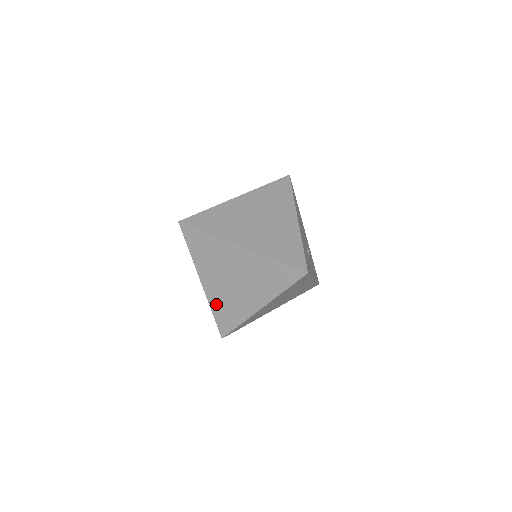
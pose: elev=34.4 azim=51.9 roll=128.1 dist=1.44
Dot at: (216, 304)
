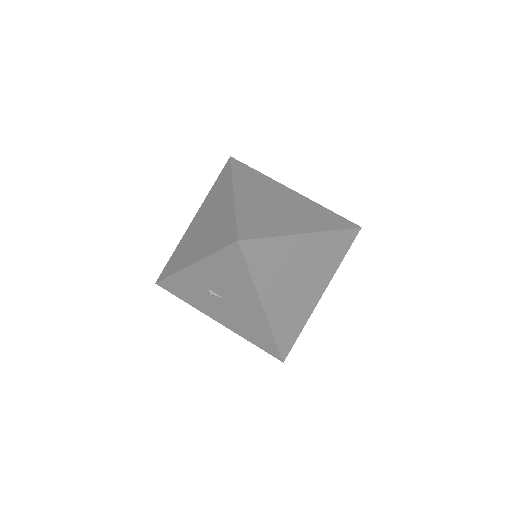
Dot at: (279, 324)
